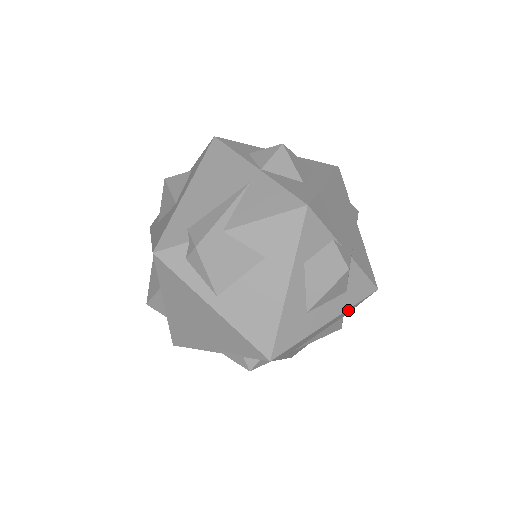
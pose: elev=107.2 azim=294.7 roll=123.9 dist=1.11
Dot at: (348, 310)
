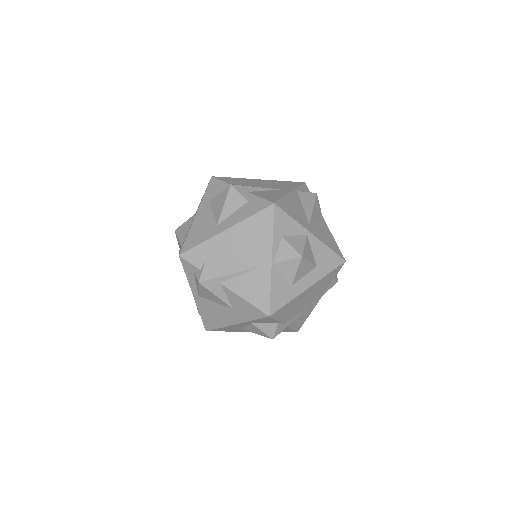
Dot at: occluded
